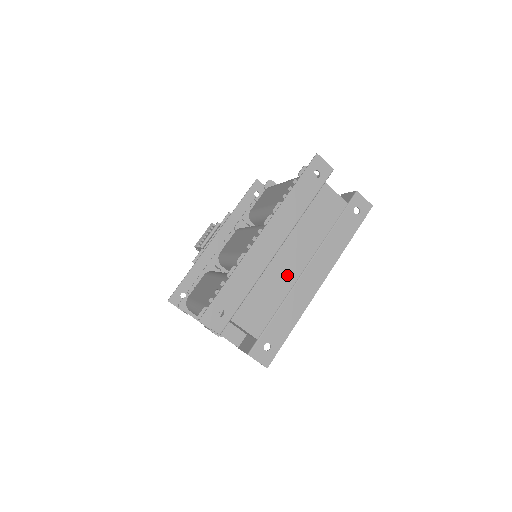
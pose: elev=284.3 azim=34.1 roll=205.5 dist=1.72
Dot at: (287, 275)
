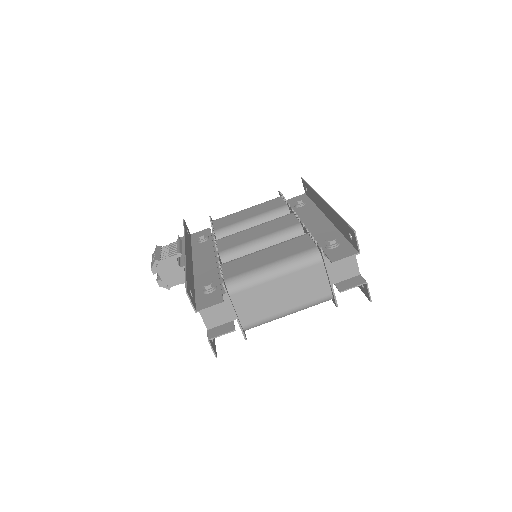
Dot at: occluded
